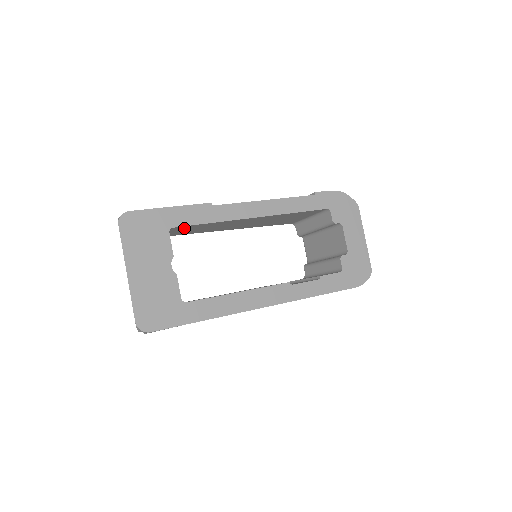
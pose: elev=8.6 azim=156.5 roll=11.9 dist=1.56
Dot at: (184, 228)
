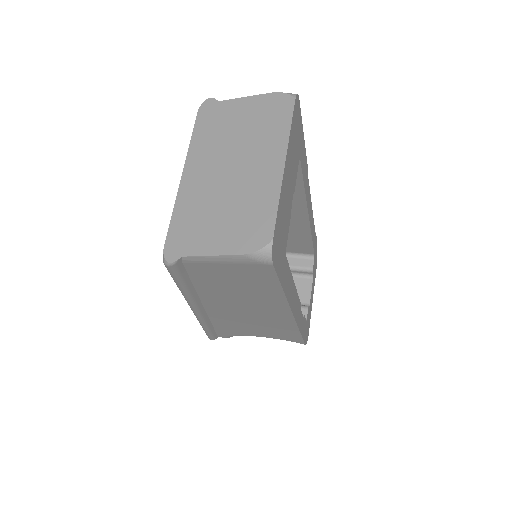
Dot at: occluded
